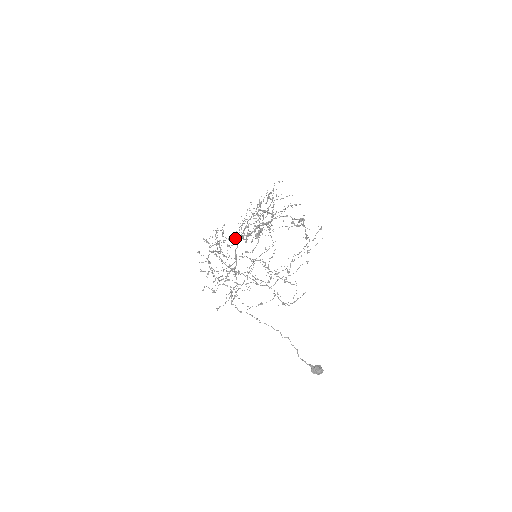
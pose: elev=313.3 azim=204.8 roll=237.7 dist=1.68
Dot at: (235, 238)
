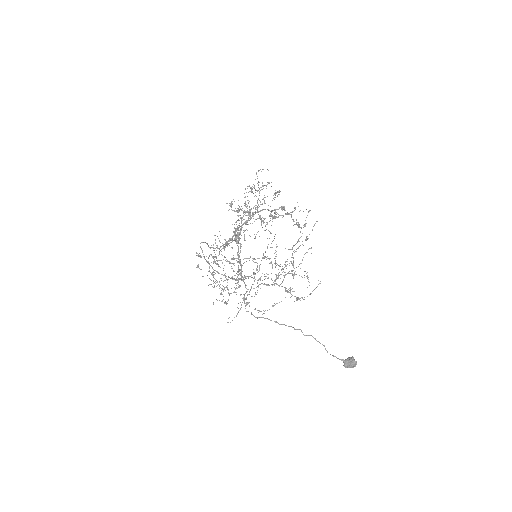
Dot at: (221, 246)
